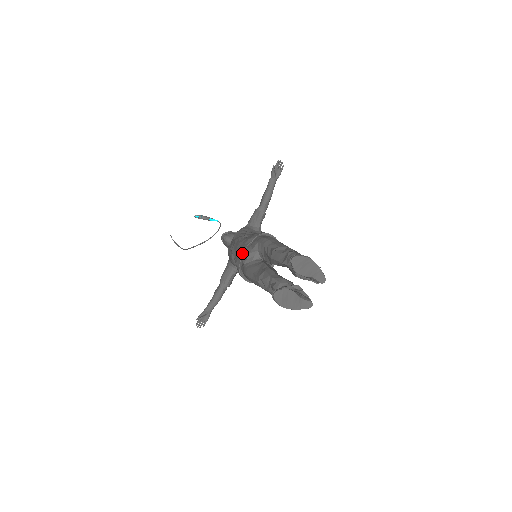
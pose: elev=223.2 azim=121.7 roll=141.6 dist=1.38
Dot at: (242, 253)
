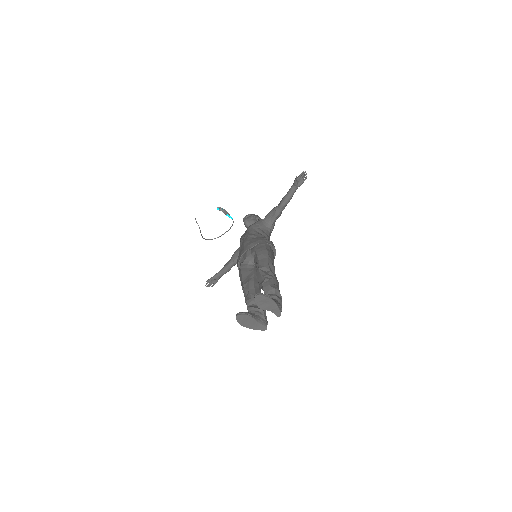
Dot at: (243, 254)
